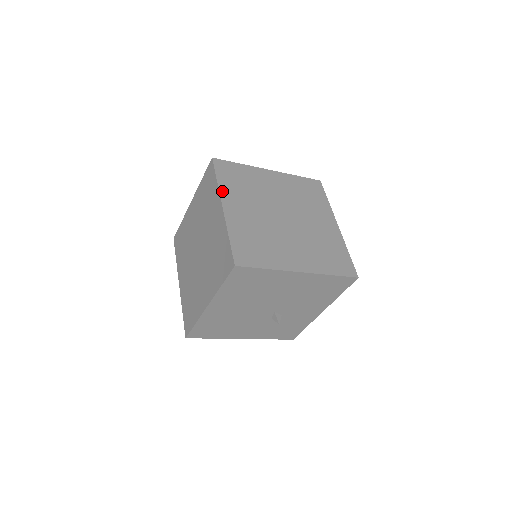
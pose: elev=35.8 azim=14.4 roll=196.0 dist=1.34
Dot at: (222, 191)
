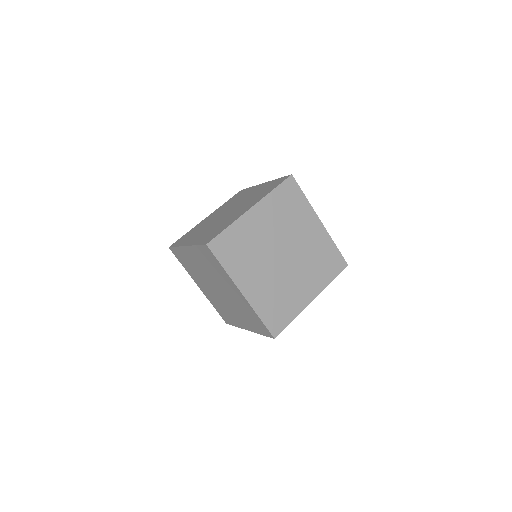
Dot at: (233, 277)
